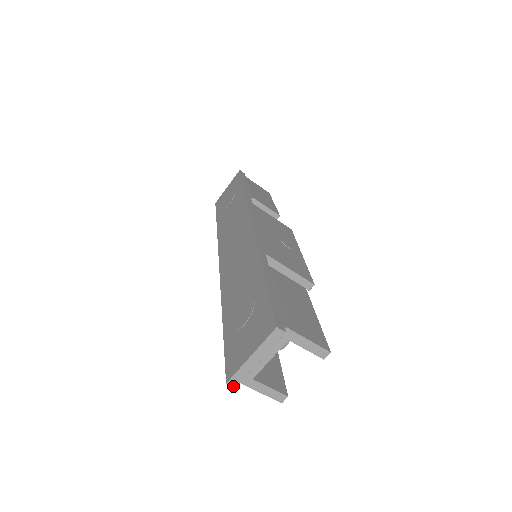
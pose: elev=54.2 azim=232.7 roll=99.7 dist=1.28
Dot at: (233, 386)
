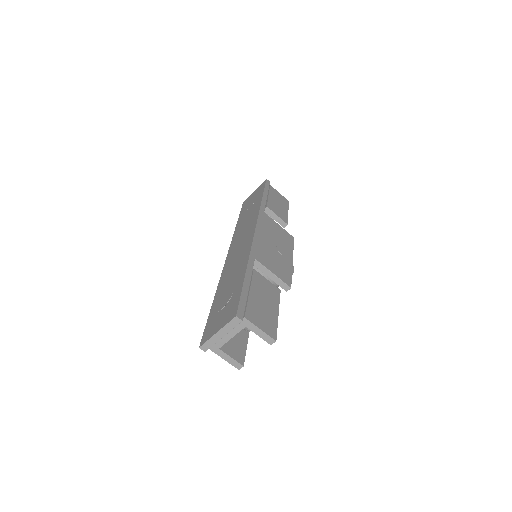
Dot at: (204, 350)
